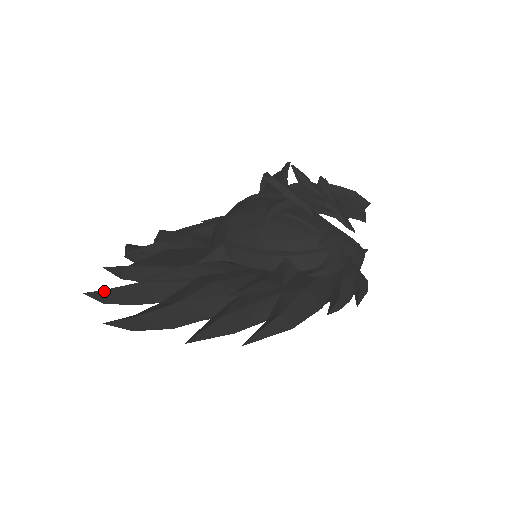
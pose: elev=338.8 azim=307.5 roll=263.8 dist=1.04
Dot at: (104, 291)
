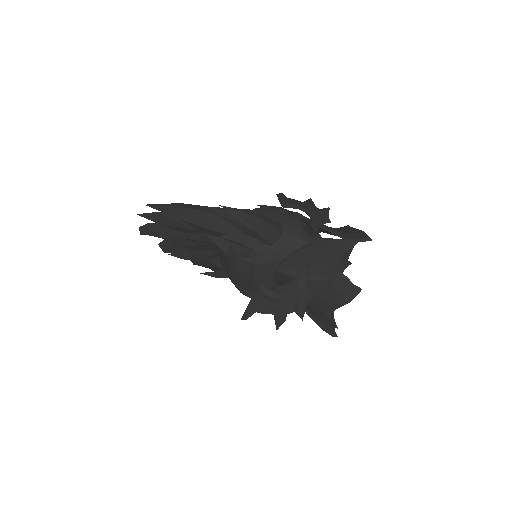
Dot at: occluded
